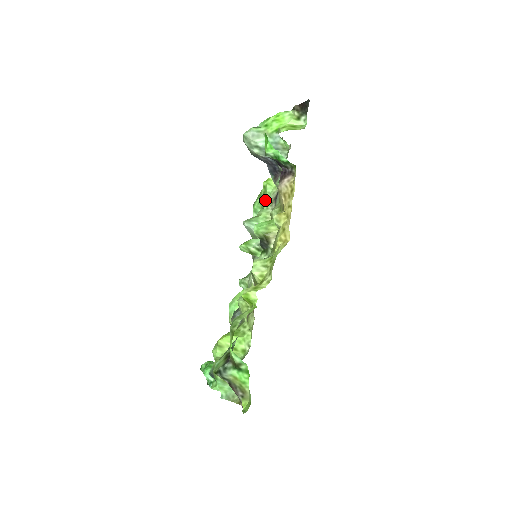
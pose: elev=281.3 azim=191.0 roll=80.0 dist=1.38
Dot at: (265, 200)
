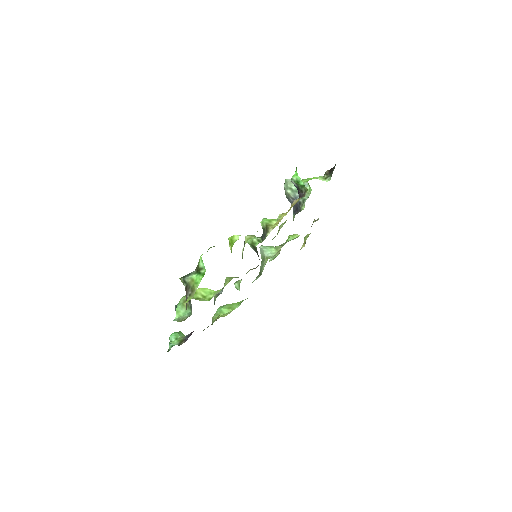
Dot at: occluded
